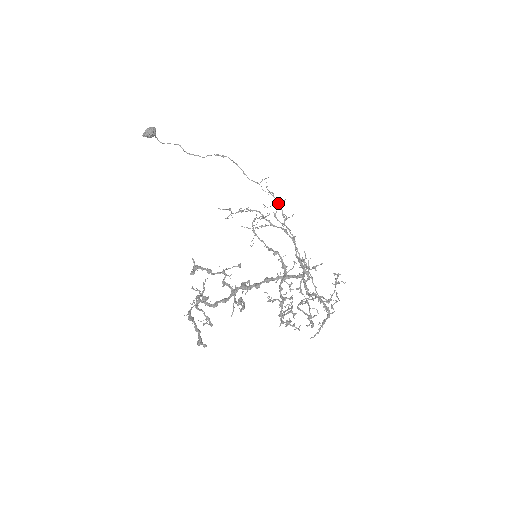
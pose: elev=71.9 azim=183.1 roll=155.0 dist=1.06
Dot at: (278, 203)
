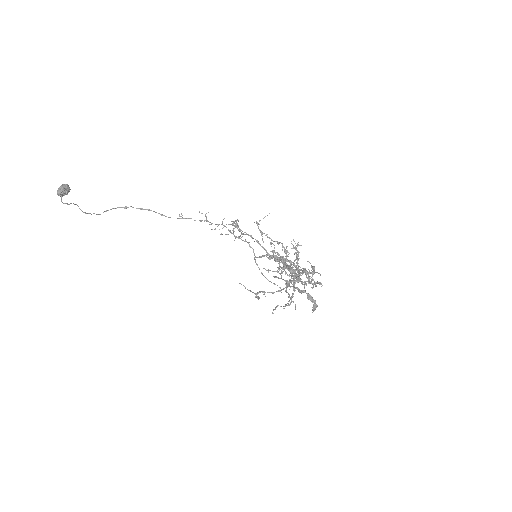
Dot at: (219, 224)
